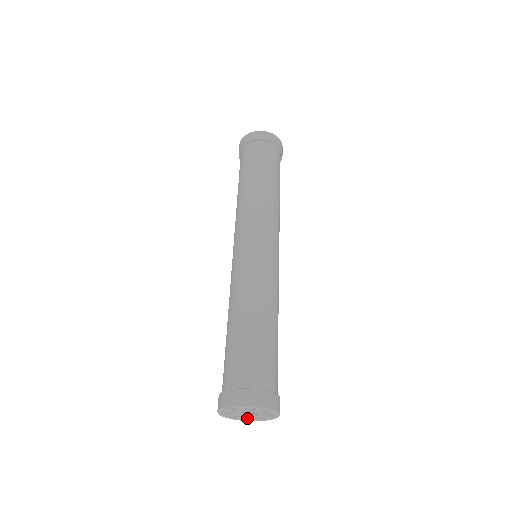
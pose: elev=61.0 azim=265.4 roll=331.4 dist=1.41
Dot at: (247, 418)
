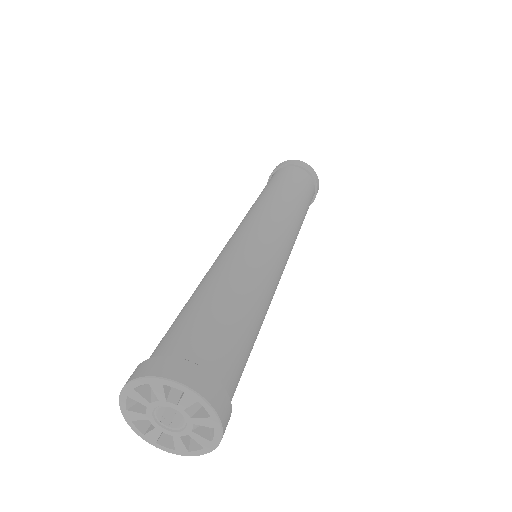
Dot at: (166, 443)
